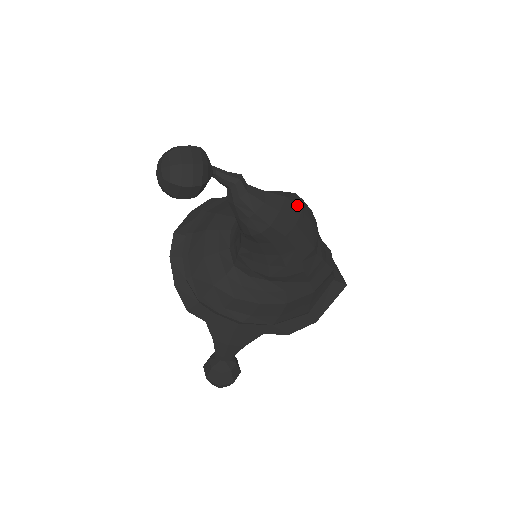
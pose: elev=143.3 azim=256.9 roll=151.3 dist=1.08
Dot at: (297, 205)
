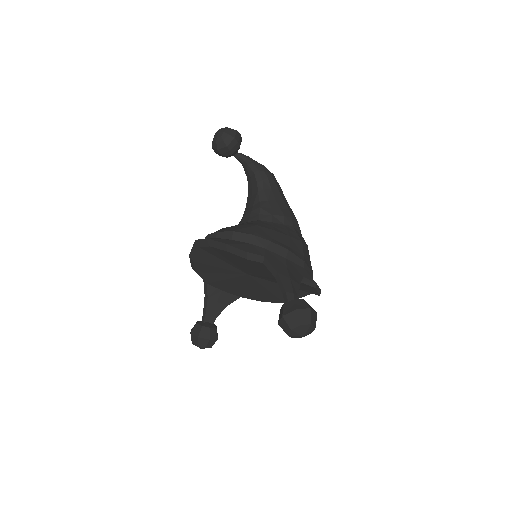
Dot at: occluded
